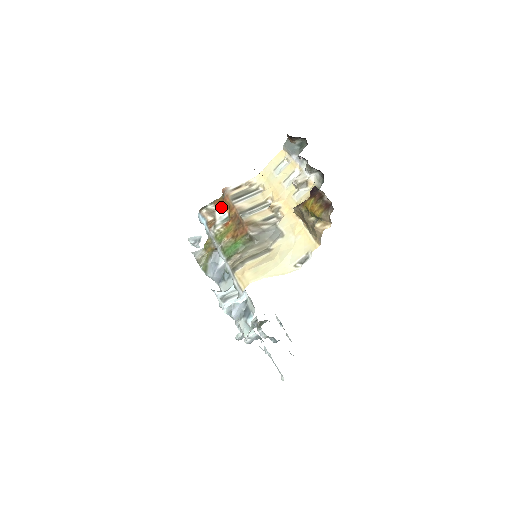
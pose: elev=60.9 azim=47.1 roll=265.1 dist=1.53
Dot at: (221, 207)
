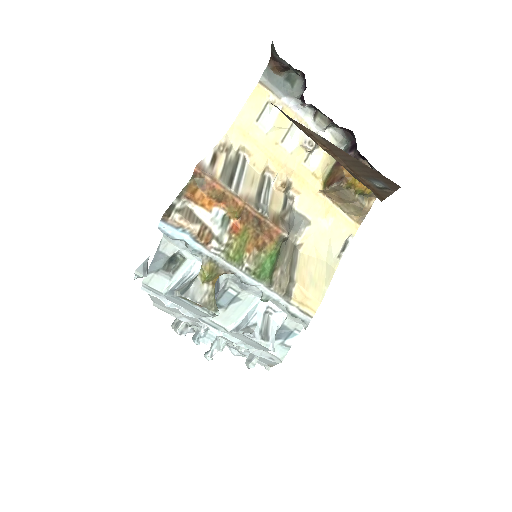
Dot at: (204, 201)
